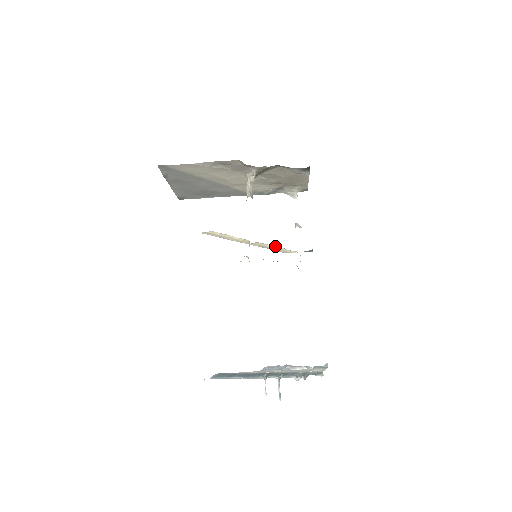
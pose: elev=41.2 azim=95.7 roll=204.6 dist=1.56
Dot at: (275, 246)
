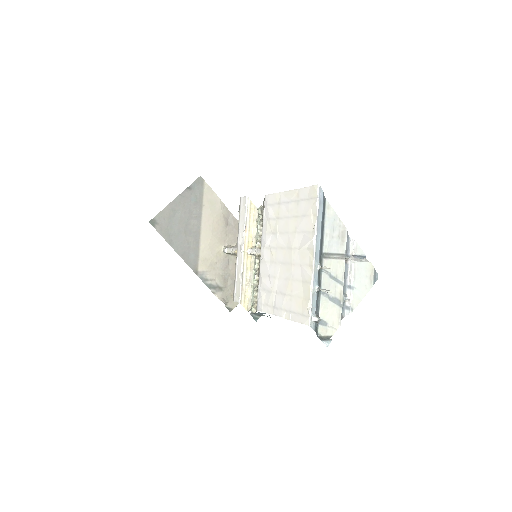
Dot at: (251, 278)
